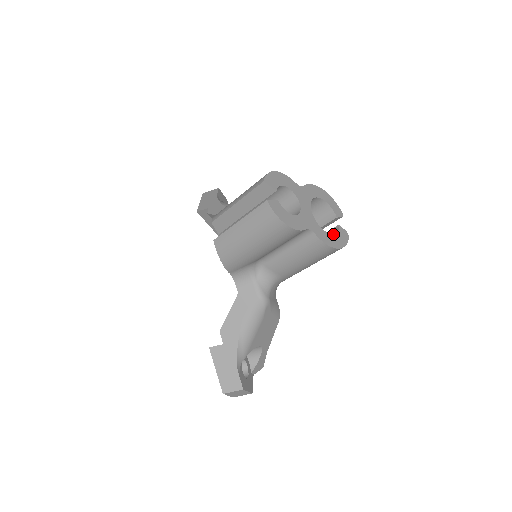
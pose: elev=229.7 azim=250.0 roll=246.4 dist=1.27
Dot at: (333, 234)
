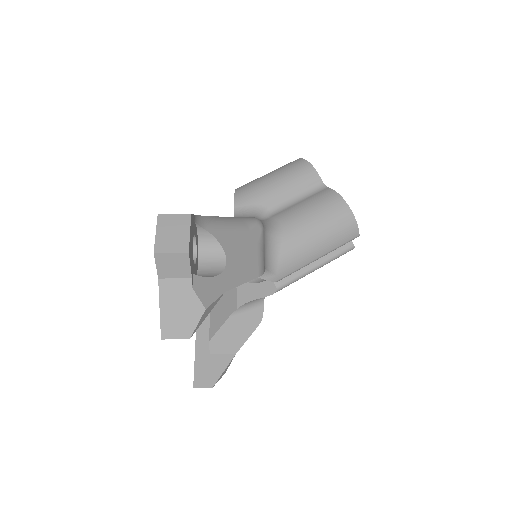
Dot at: occluded
